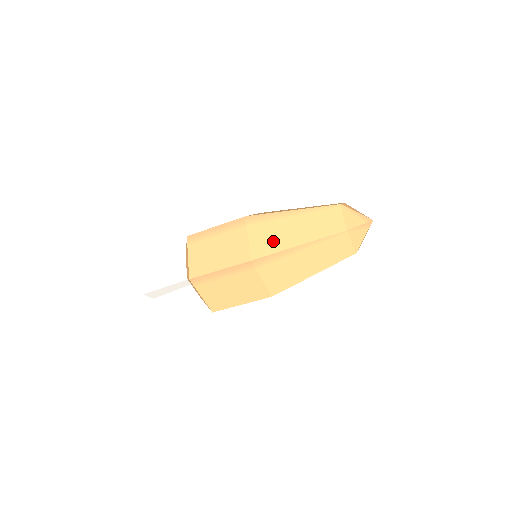
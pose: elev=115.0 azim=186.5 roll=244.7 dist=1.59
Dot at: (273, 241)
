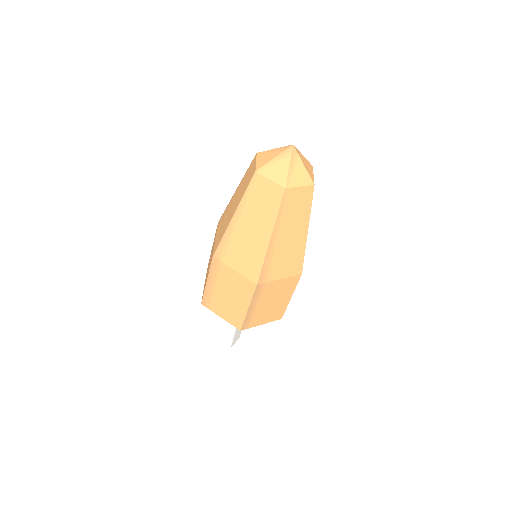
Dot at: (251, 255)
